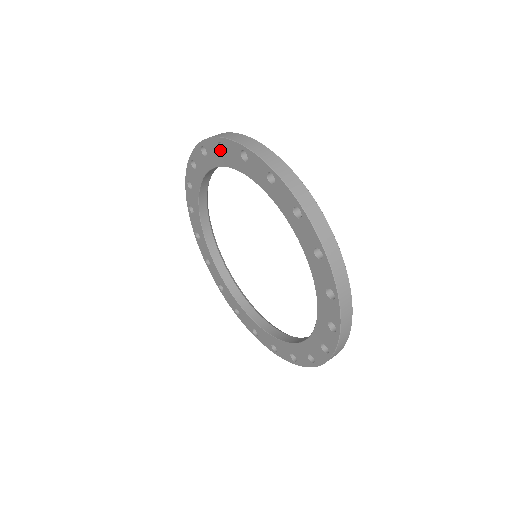
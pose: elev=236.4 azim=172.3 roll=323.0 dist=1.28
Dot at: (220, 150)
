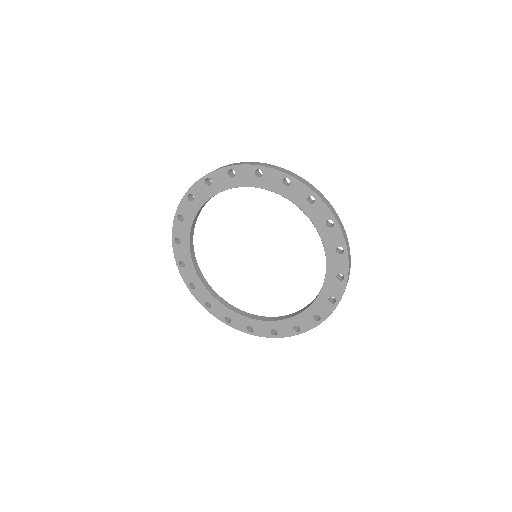
Dot at: (283, 183)
